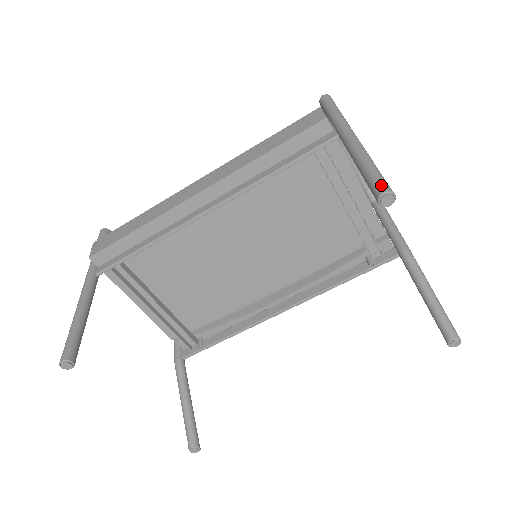
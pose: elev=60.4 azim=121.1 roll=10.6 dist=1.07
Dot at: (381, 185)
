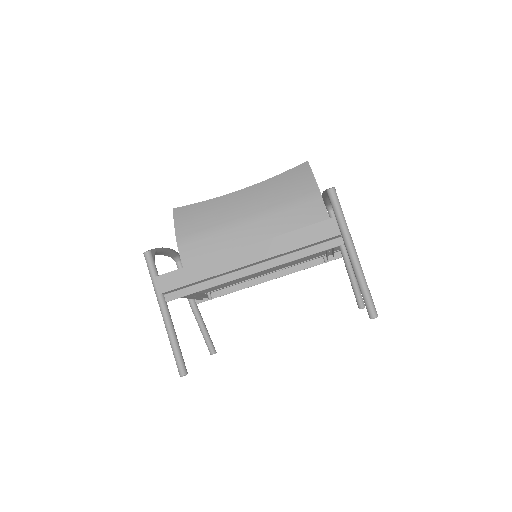
Dot at: (373, 311)
